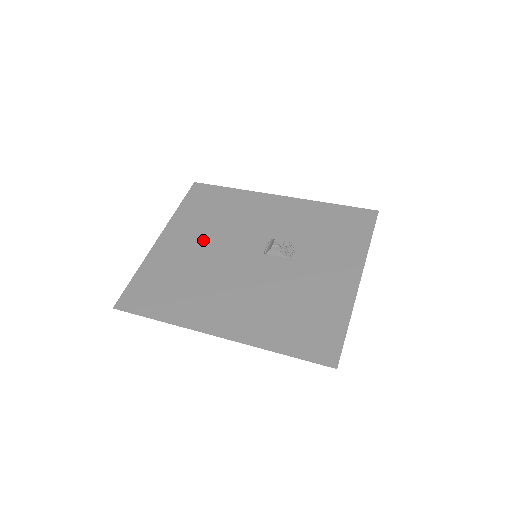
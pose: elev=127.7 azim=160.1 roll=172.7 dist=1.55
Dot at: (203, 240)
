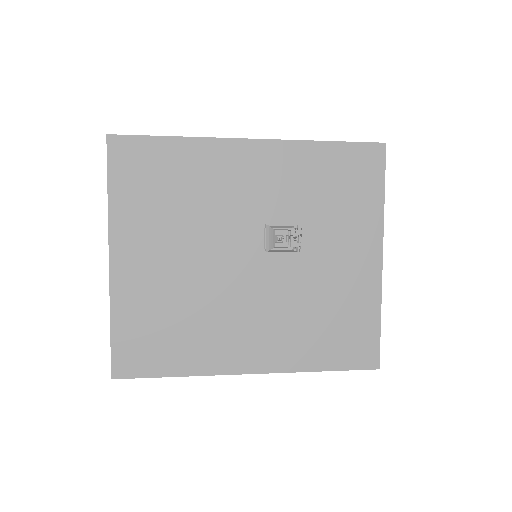
Dot at: (176, 247)
